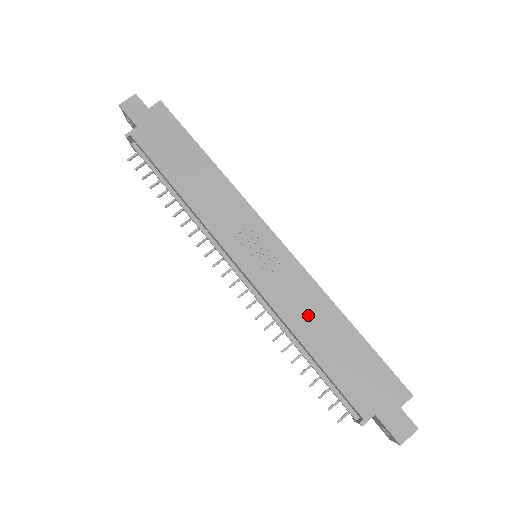
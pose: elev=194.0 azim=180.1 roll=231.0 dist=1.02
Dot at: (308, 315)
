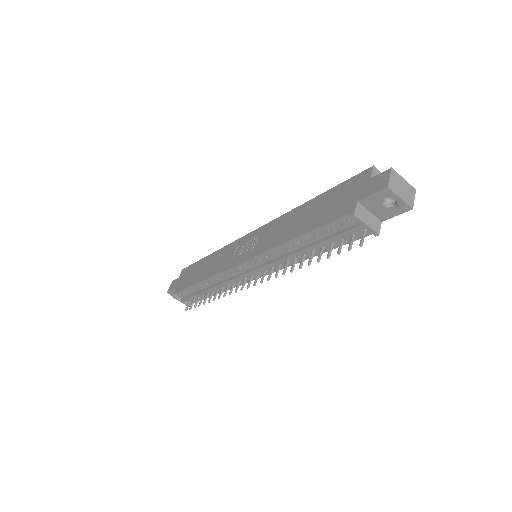
Dot at: (285, 229)
